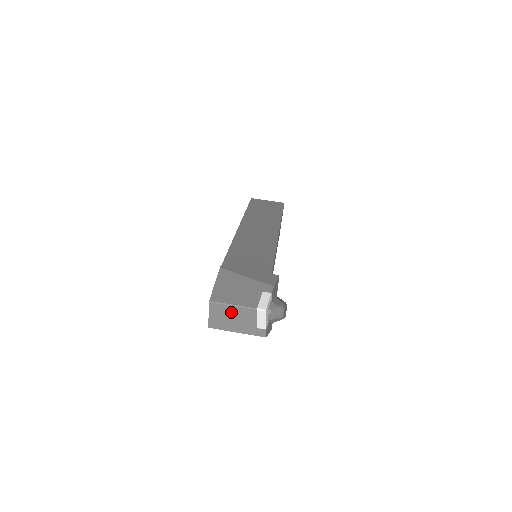
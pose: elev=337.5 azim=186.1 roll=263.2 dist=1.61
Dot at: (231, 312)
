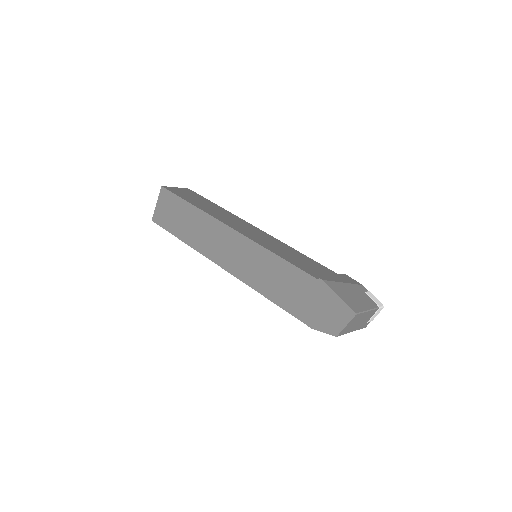
Dot at: (363, 317)
